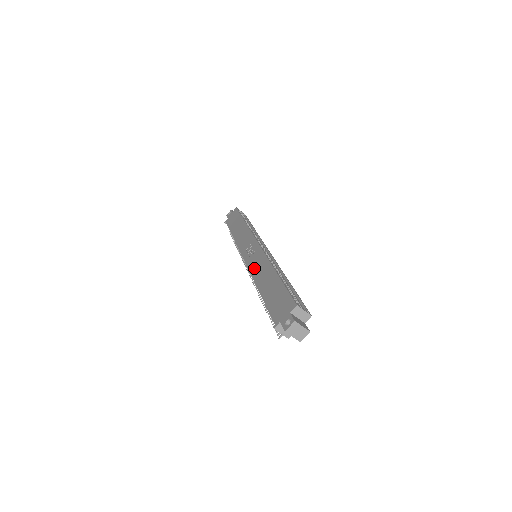
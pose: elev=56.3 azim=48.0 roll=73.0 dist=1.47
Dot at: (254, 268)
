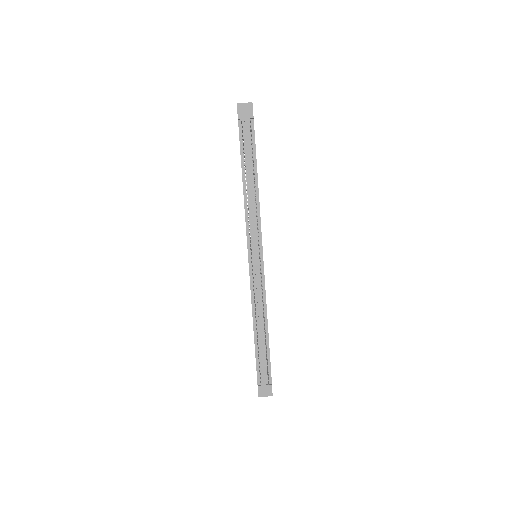
Dot at: occluded
